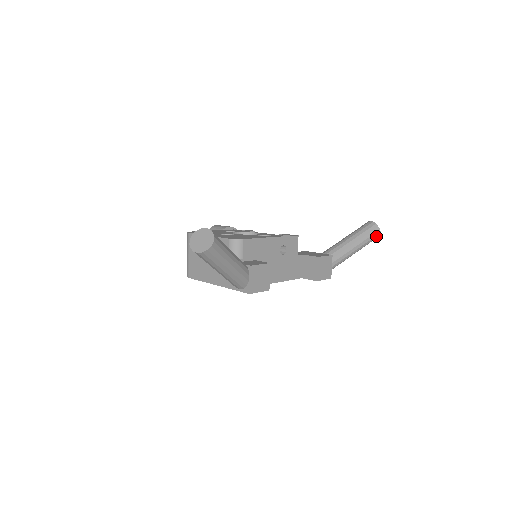
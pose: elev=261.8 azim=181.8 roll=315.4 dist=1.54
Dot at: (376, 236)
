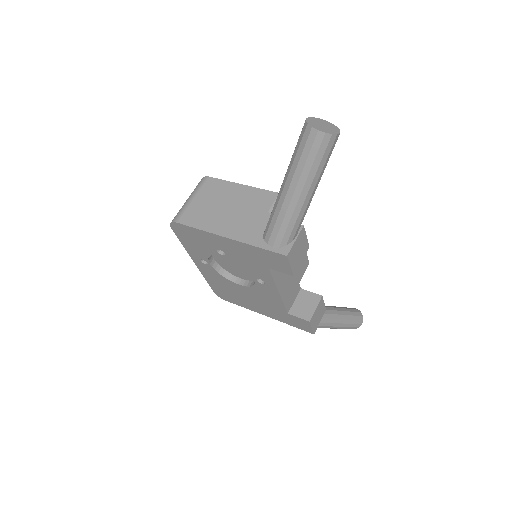
Dot at: (357, 325)
